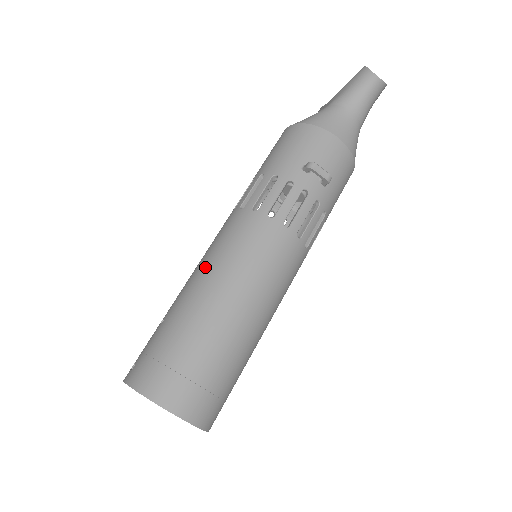
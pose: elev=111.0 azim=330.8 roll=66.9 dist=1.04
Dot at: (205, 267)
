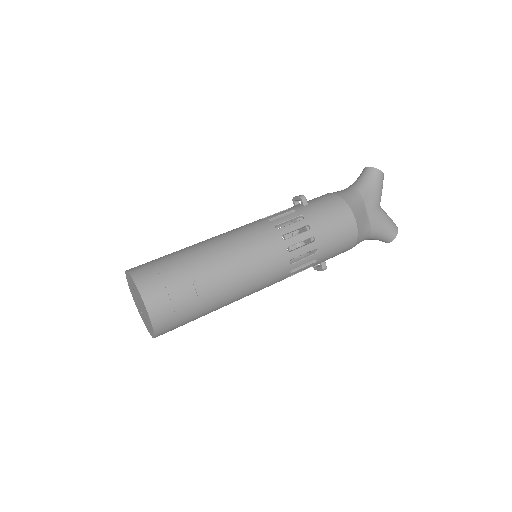
Dot at: occluded
